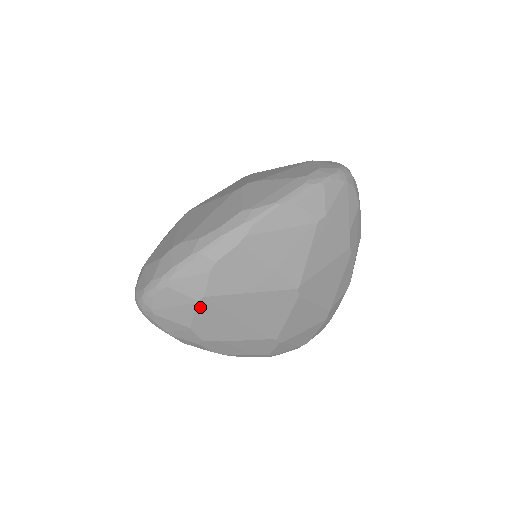
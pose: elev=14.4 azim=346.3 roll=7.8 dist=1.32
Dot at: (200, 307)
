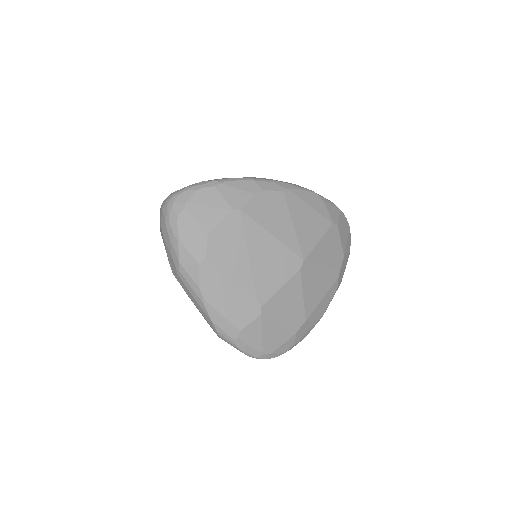
Dot at: (230, 217)
